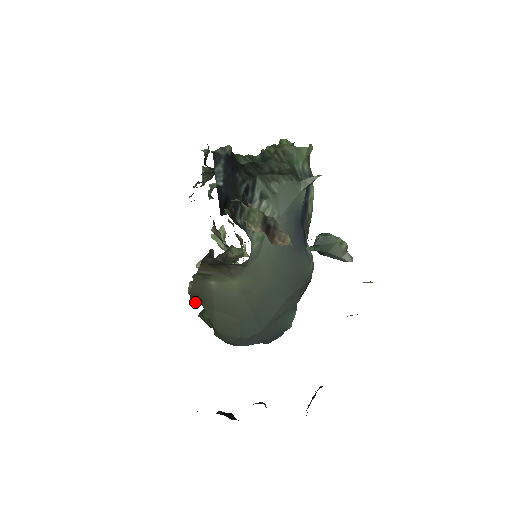
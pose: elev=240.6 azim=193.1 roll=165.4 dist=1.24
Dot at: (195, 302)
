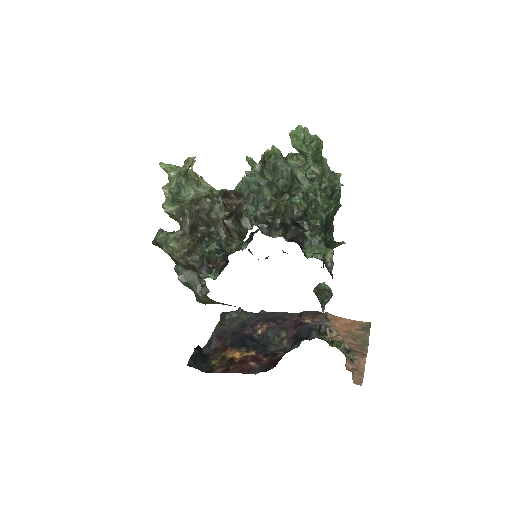
Dot at: occluded
